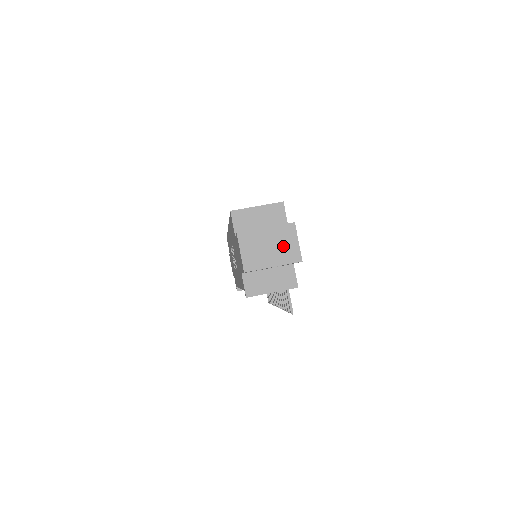
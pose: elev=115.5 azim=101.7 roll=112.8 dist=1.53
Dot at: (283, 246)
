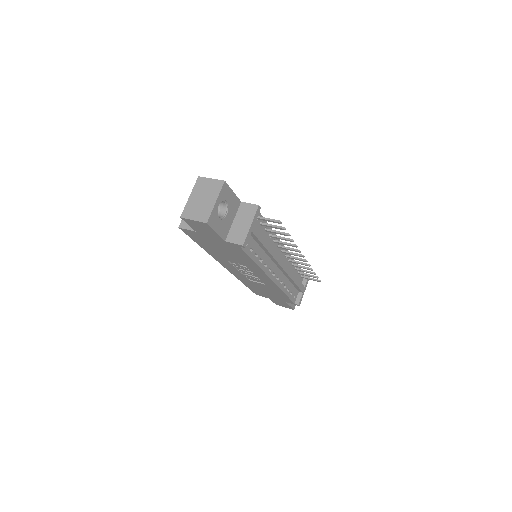
Dot at: (207, 190)
